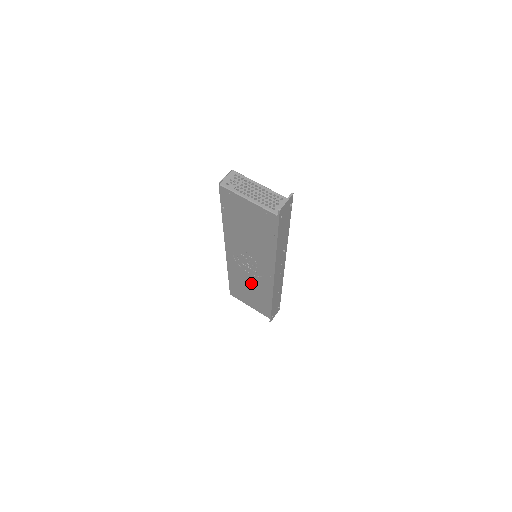
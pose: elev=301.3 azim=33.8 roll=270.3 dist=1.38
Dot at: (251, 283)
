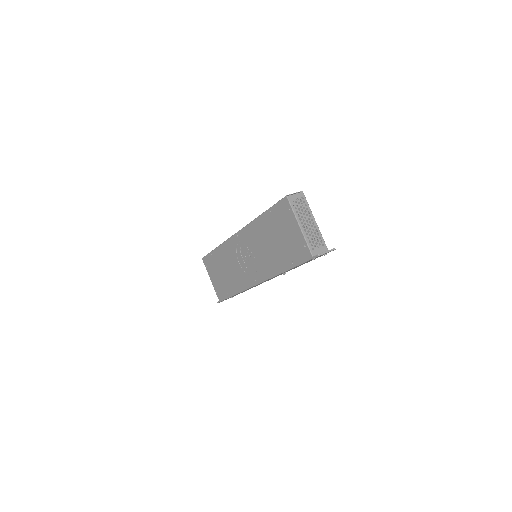
Dot at: (232, 269)
